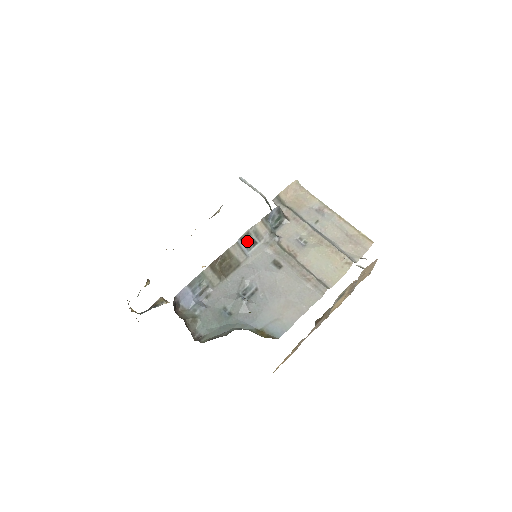
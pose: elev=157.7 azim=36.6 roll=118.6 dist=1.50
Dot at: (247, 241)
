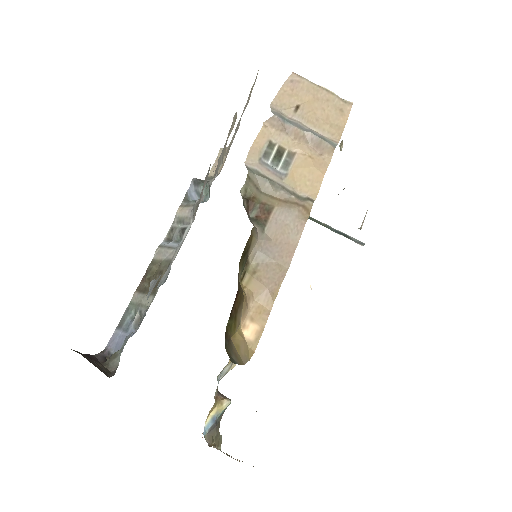
Dot at: (174, 236)
